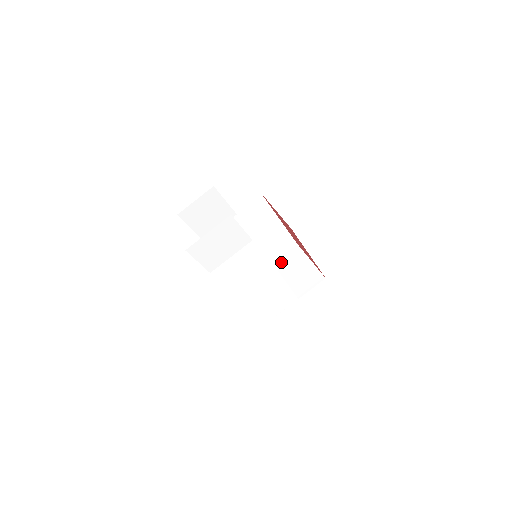
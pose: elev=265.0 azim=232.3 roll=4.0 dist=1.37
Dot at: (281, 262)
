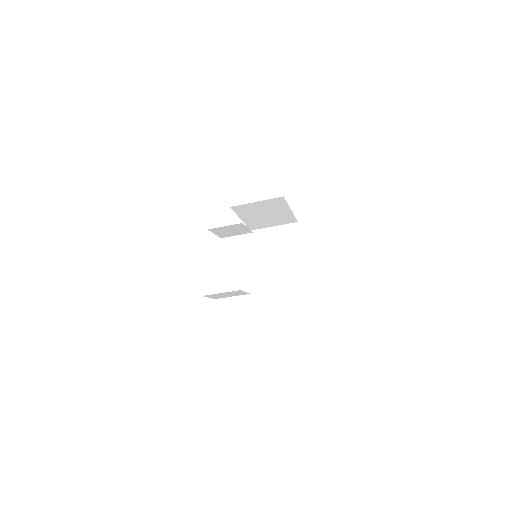
Dot at: (279, 231)
